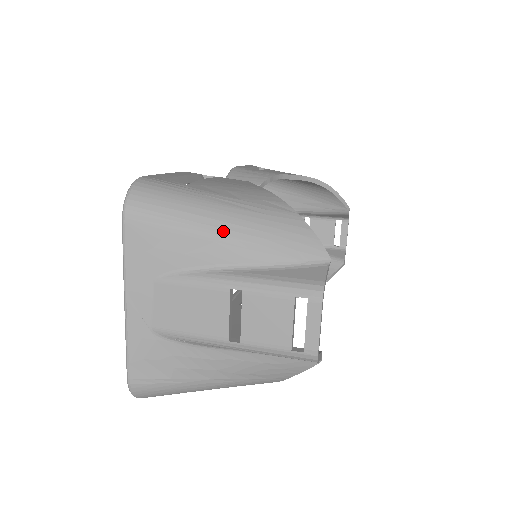
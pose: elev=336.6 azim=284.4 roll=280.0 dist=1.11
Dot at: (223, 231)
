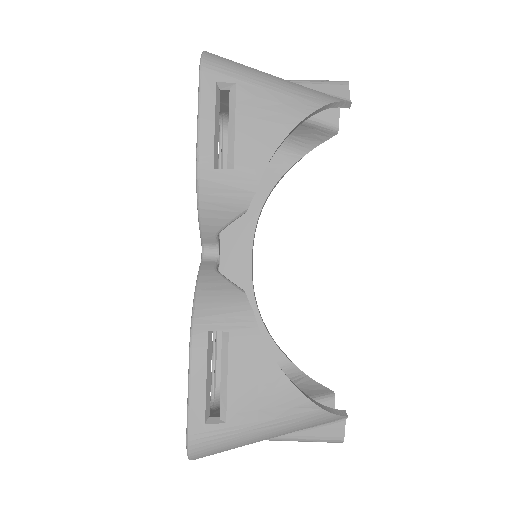
Dot at: occluded
